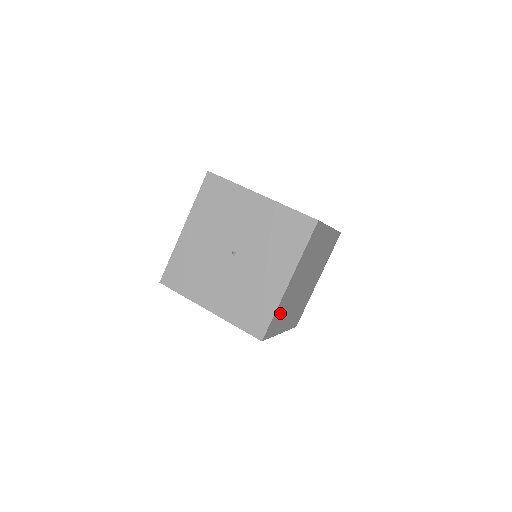
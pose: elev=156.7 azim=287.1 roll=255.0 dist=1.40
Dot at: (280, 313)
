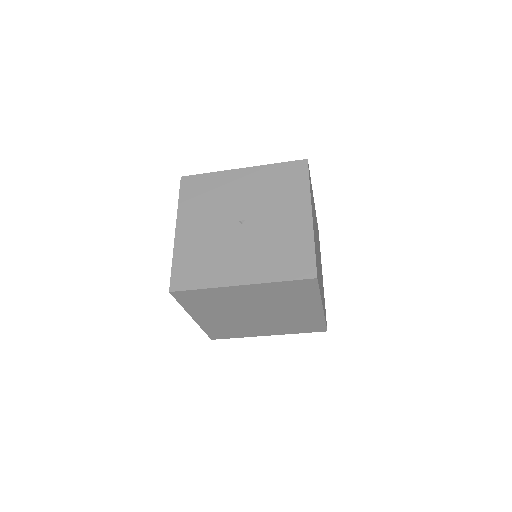
Dot at: occluded
